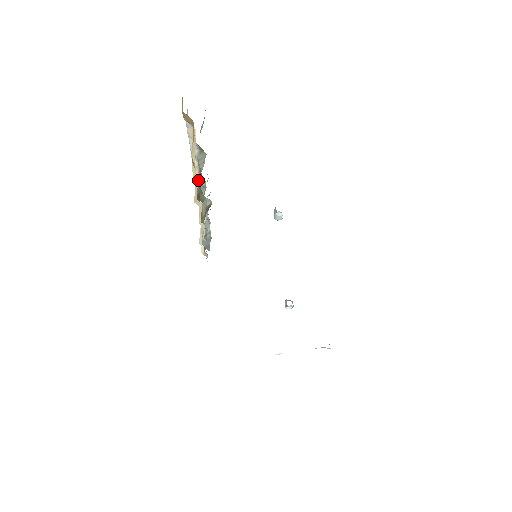
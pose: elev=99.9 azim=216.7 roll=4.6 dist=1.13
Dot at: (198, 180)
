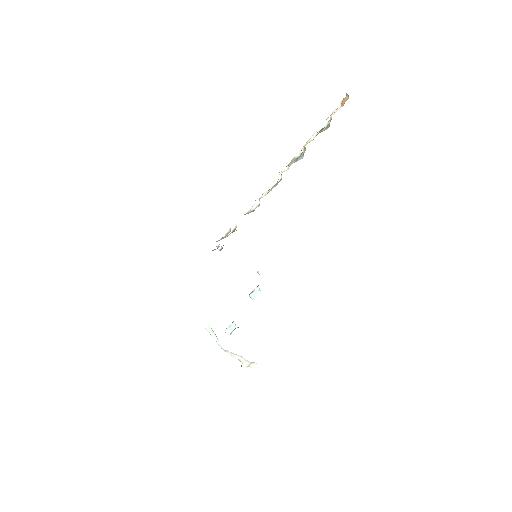
Dot at: occluded
